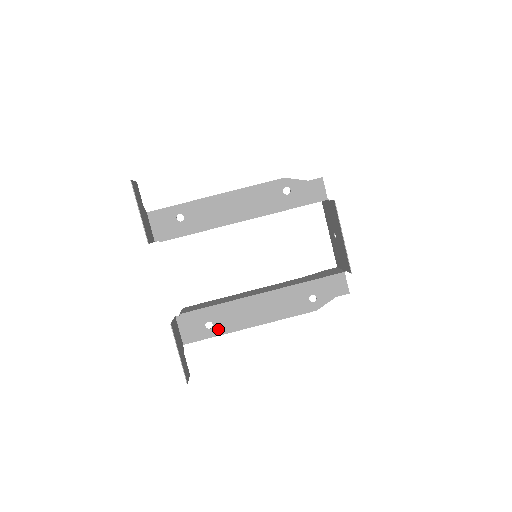
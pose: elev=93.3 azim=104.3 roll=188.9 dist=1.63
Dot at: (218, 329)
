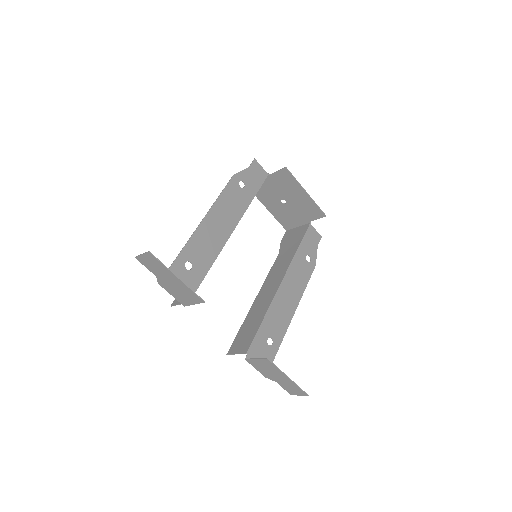
Dot at: (277, 339)
